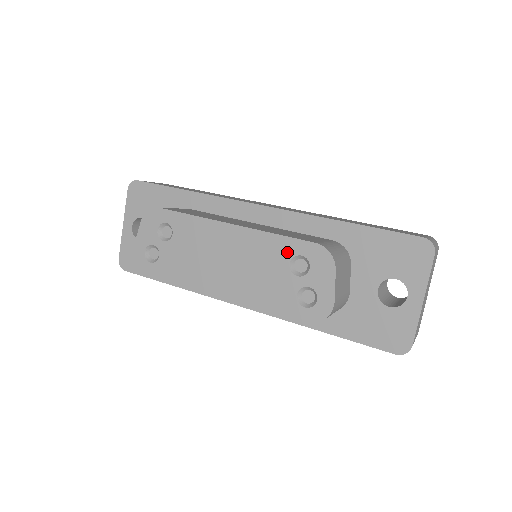
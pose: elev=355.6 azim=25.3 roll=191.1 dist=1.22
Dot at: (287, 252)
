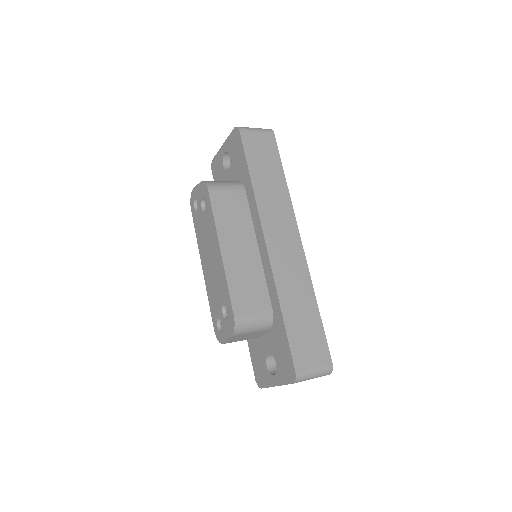
Dot at: (226, 299)
